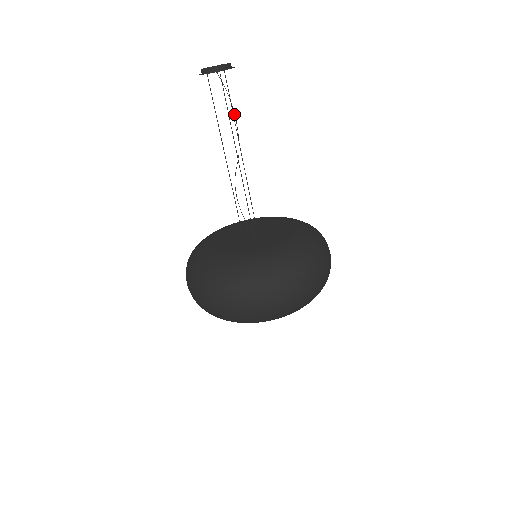
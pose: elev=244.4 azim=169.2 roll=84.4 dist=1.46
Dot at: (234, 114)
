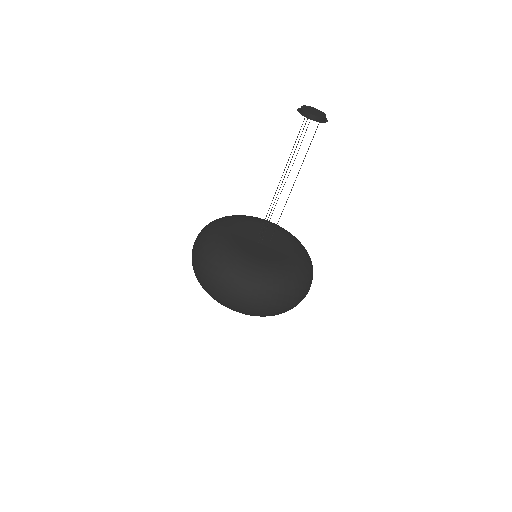
Dot at: (297, 153)
